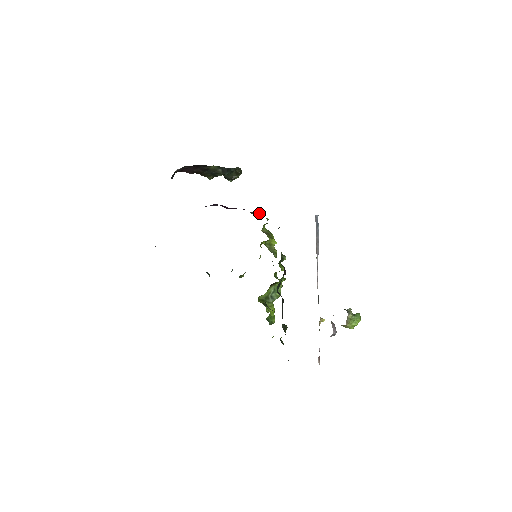
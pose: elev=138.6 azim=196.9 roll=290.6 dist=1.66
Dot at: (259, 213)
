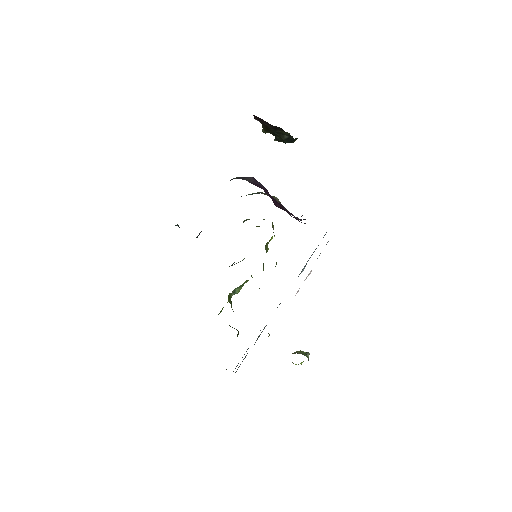
Dot at: occluded
